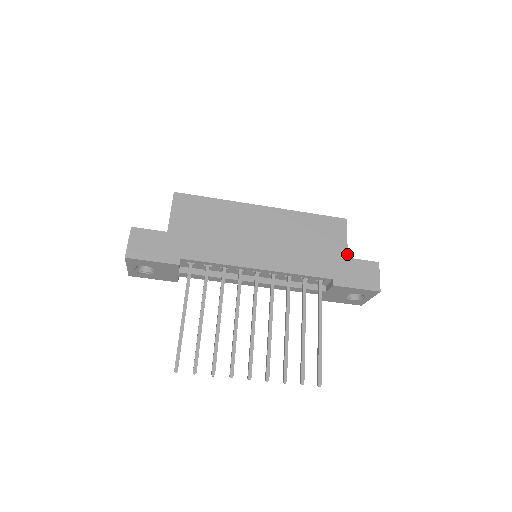
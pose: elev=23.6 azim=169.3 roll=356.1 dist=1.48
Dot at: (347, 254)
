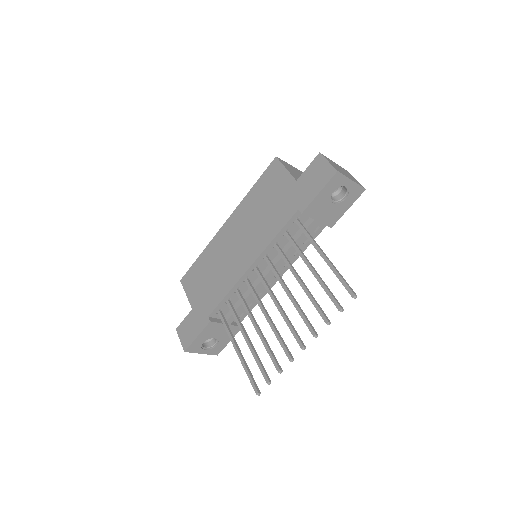
Dot at: (294, 179)
